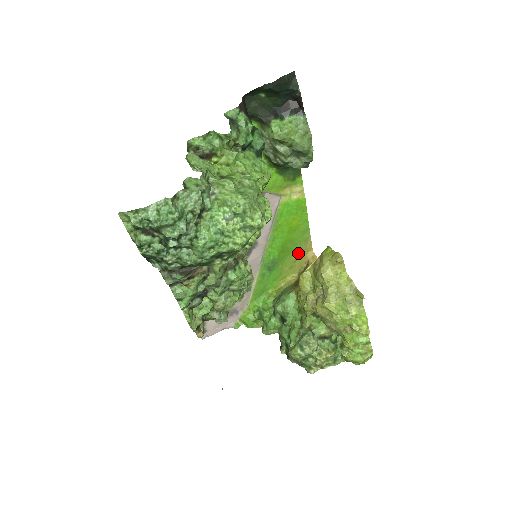
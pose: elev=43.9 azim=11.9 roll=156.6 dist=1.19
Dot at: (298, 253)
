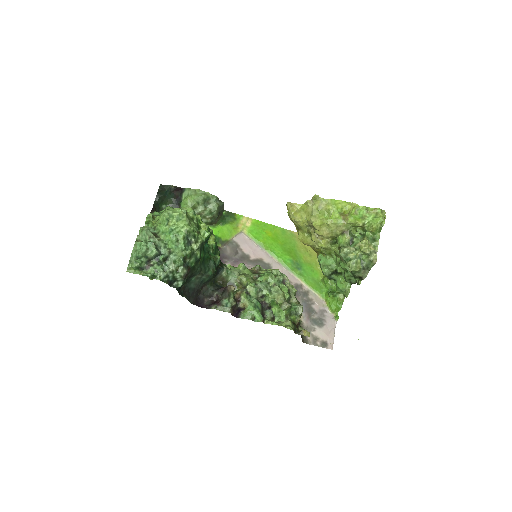
Dot at: (300, 245)
